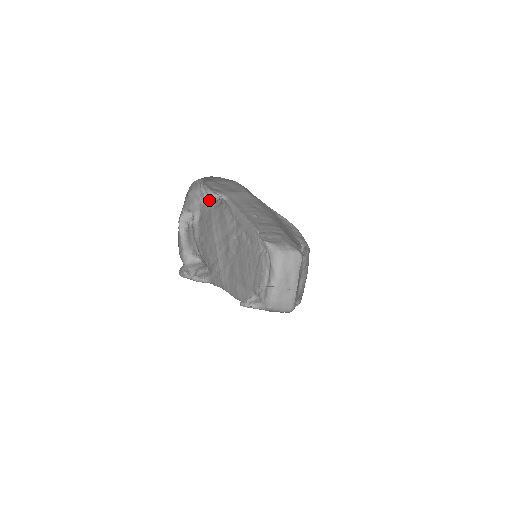
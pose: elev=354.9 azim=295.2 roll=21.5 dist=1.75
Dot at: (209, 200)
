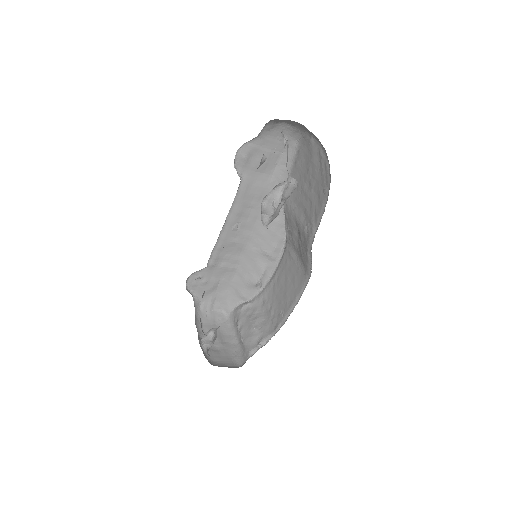
Dot at: (263, 154)
